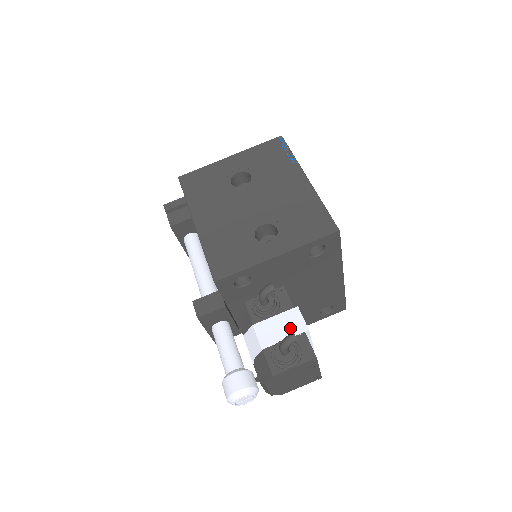
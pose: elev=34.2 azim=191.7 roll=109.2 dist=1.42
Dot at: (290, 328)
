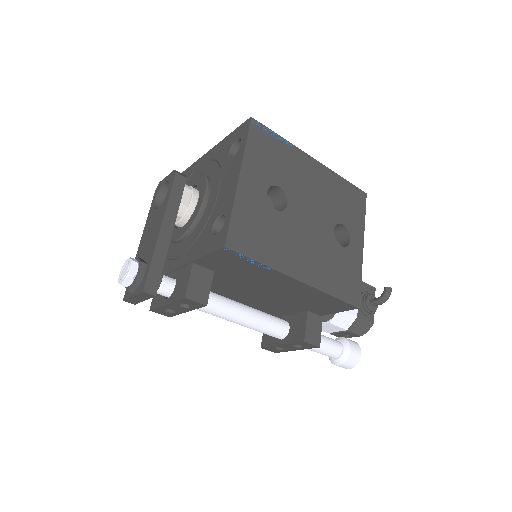
Dot at: occluded
